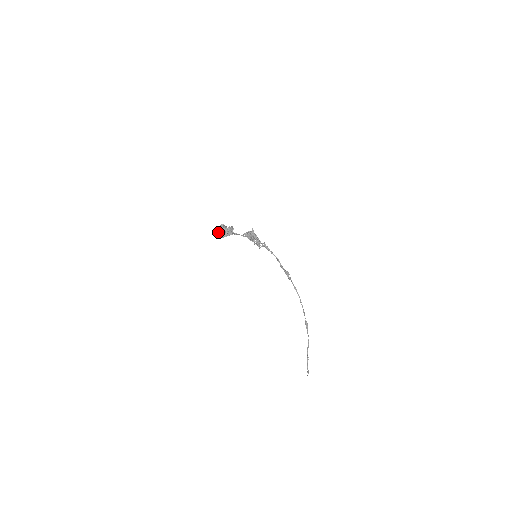
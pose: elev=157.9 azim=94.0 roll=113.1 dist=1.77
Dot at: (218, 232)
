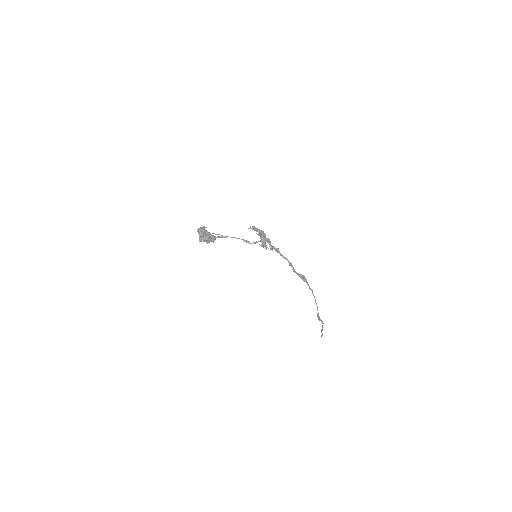
Dot at: occluded
